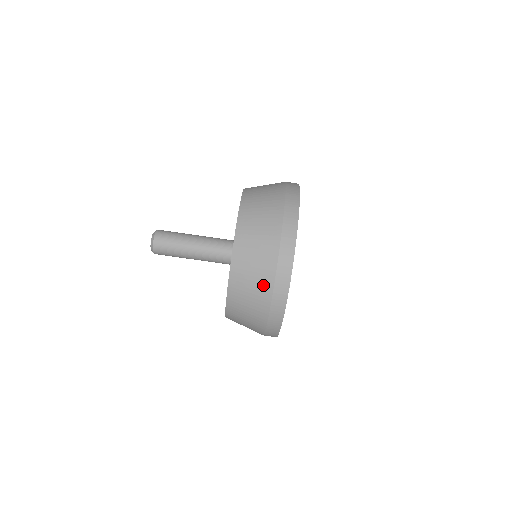
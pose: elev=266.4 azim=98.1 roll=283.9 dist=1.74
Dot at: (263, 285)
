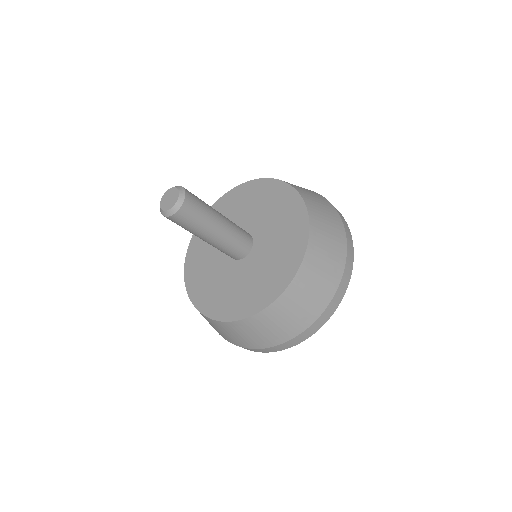
Dot at: (246, 343)
